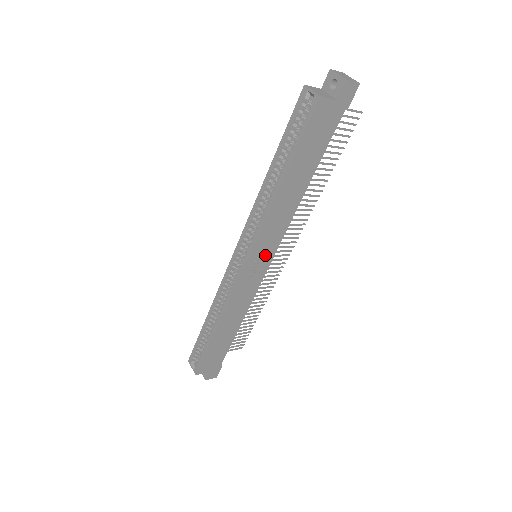
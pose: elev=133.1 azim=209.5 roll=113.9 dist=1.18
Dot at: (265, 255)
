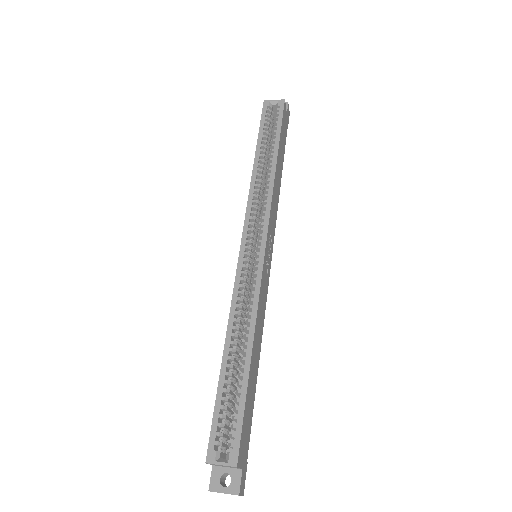
Dot at: (270, 245)
